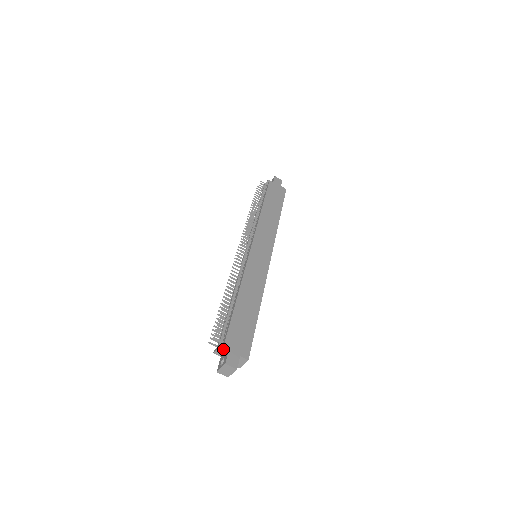
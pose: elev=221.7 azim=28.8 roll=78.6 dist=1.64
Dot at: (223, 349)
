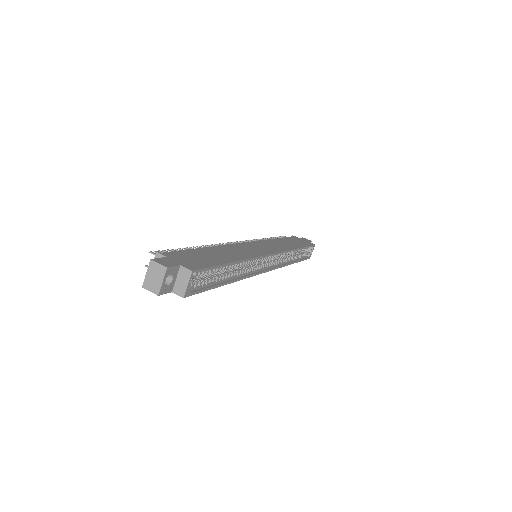
Dot at: occluded
